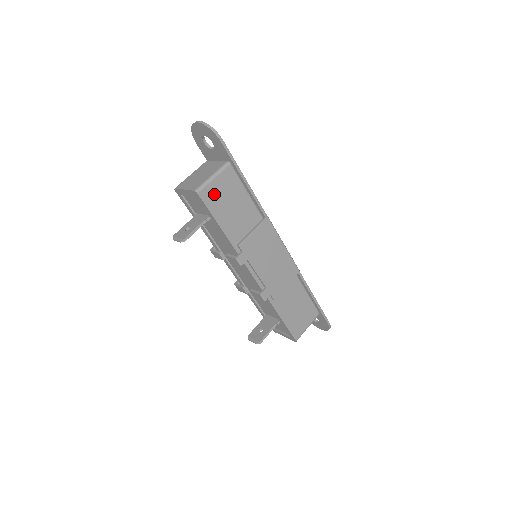
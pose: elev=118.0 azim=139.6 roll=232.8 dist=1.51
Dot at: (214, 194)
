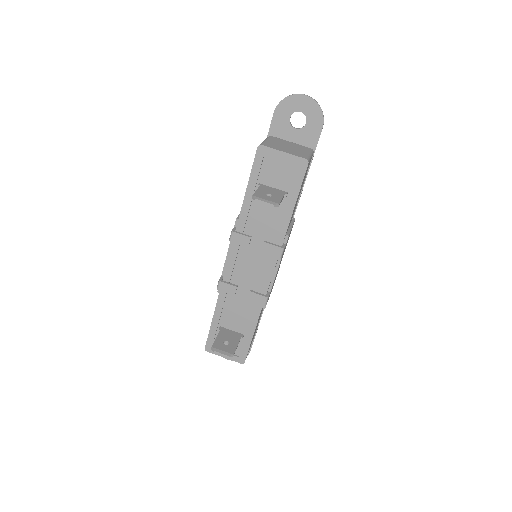
Dot at: occluded
